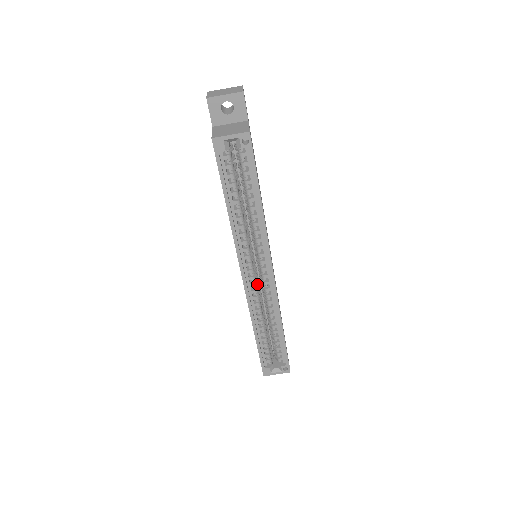
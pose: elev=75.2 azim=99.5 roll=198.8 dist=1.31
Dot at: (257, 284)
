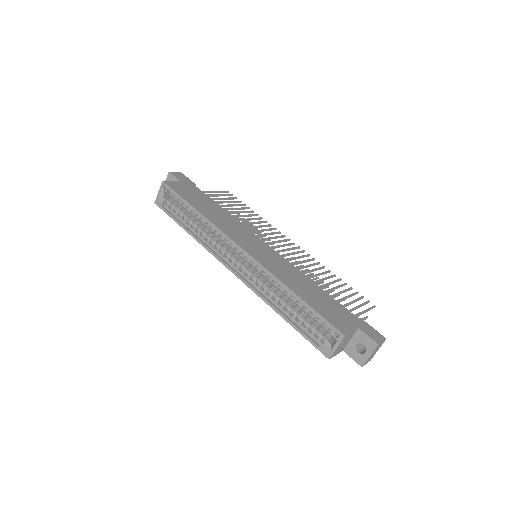
Dot at: (251, 270)
